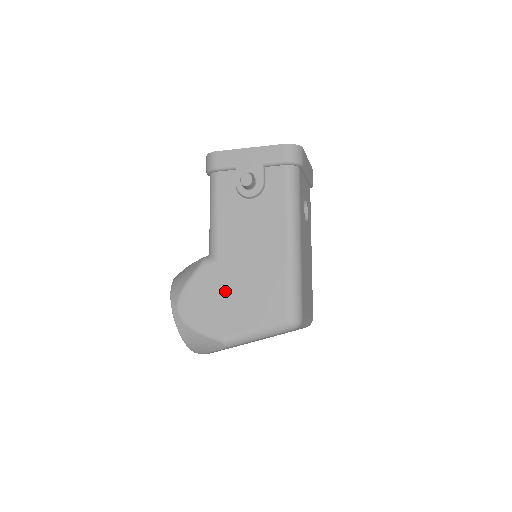
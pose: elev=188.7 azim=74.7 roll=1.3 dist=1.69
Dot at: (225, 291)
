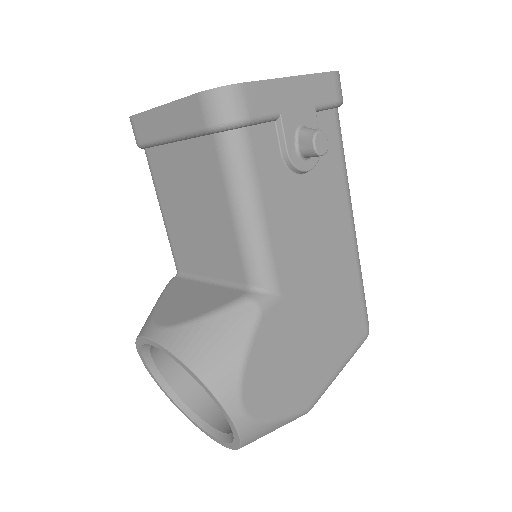
Dot at: (301, 337)
